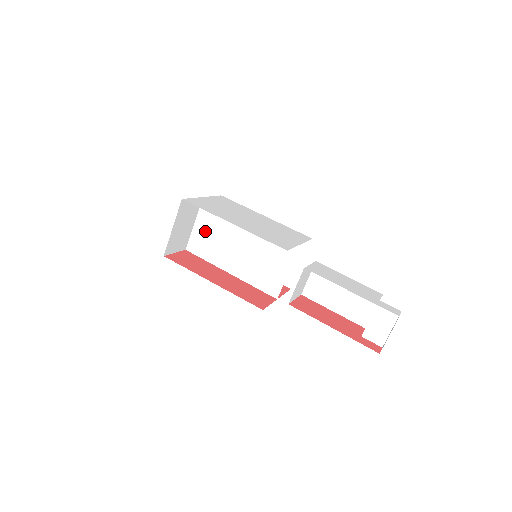
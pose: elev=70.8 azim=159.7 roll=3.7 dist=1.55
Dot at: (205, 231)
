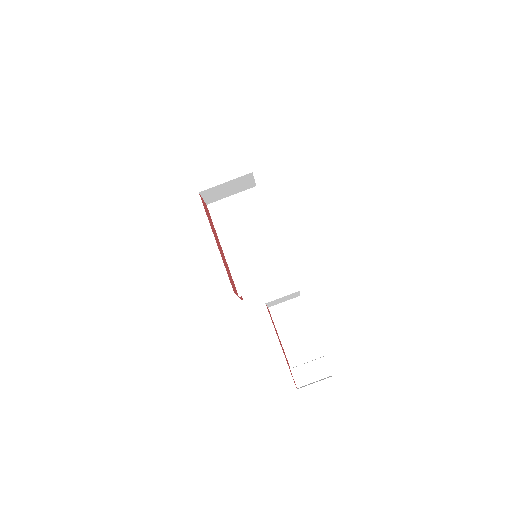
Dot at: (234, 207)
